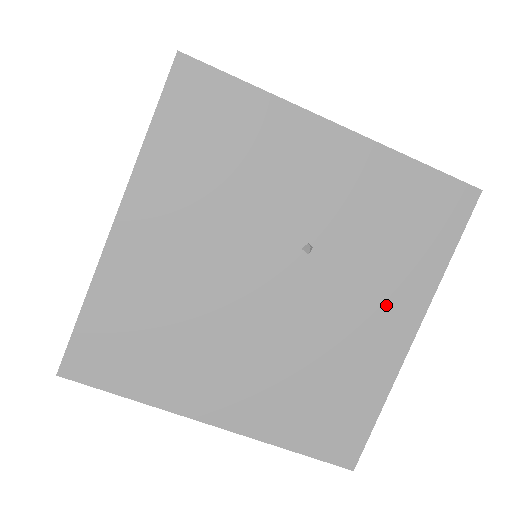
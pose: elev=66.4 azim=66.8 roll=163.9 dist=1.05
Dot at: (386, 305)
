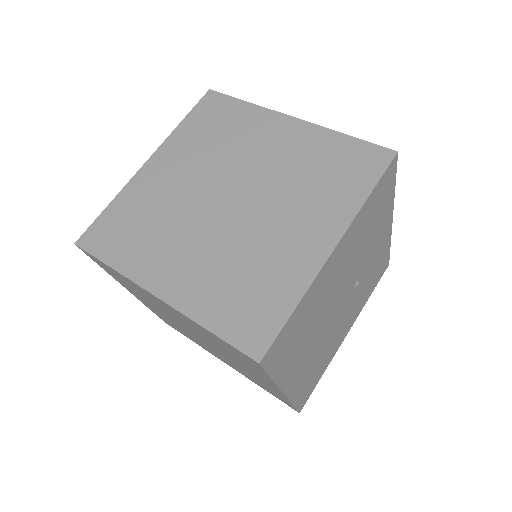
Dot at: (351, 318)
